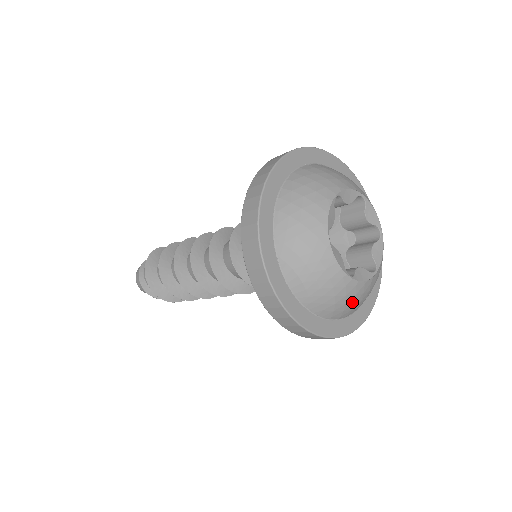
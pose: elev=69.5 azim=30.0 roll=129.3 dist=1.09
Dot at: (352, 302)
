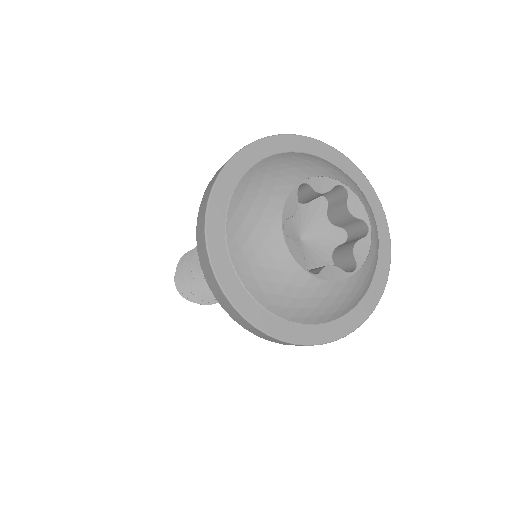
Dot at: (262, 263)
